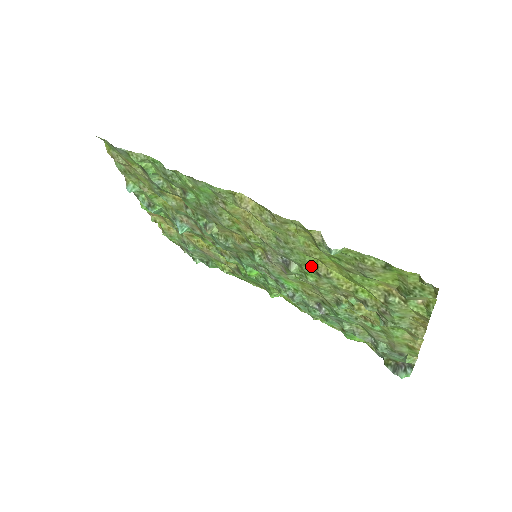
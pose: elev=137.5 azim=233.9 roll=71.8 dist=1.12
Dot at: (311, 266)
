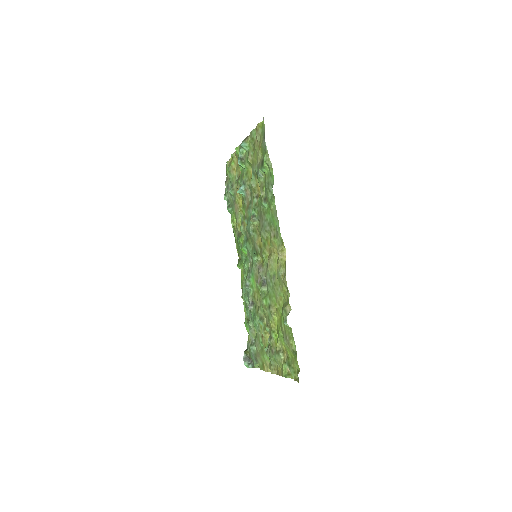
Dot at: (271, 301)
